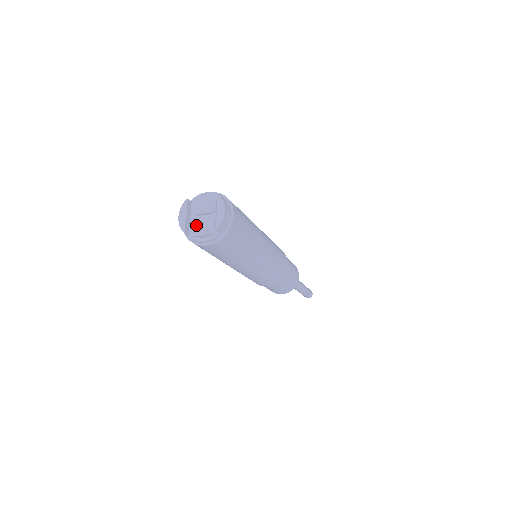
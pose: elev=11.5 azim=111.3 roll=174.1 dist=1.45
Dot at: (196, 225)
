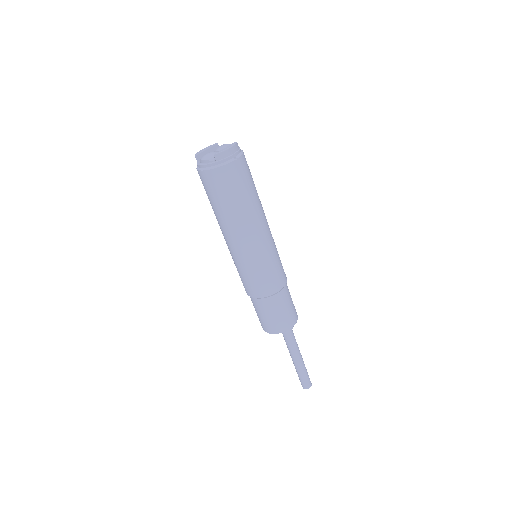
Dot at: (206, 154)
